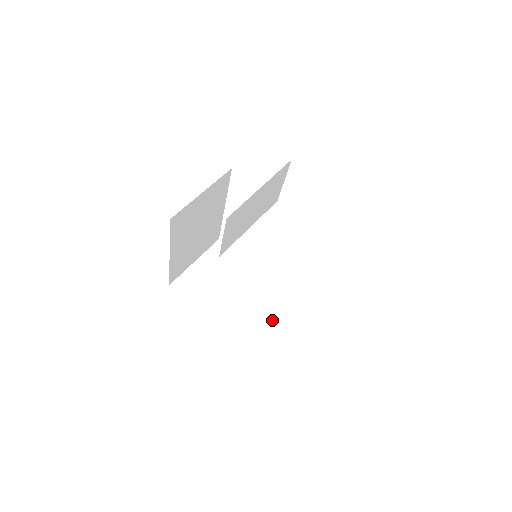
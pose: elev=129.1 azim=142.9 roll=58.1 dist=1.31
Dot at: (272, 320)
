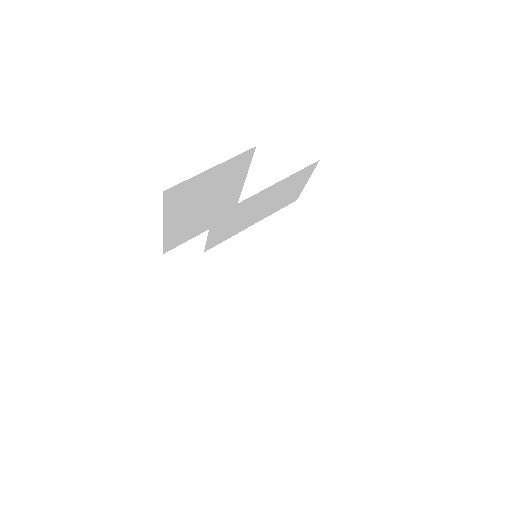
Dot at: (263, 324)
